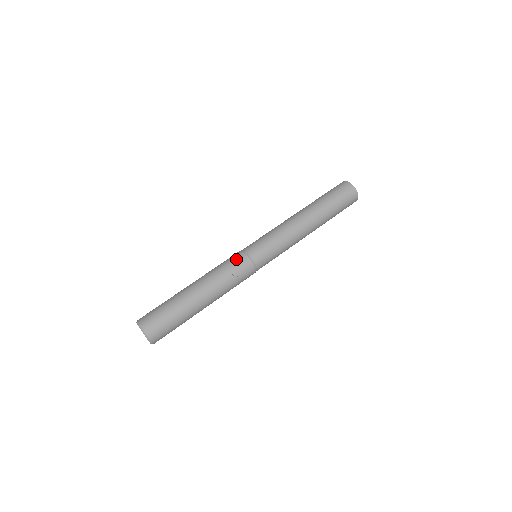
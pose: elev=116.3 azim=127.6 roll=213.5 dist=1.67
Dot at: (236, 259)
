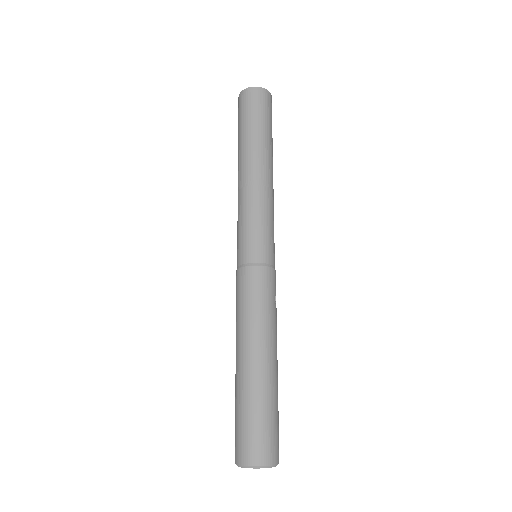
Dot at: (262, 281)
